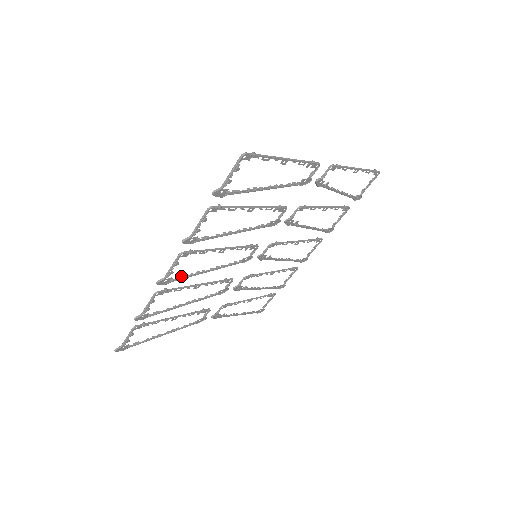
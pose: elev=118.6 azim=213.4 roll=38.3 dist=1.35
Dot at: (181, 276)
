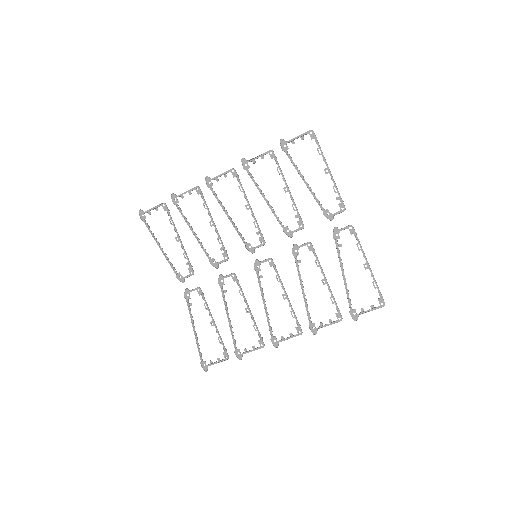
Dot at: occluded
